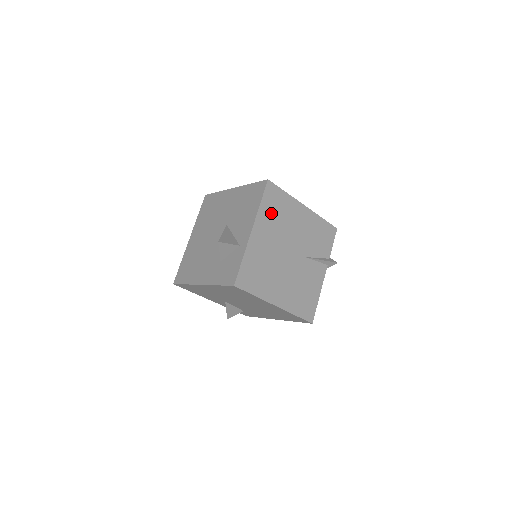
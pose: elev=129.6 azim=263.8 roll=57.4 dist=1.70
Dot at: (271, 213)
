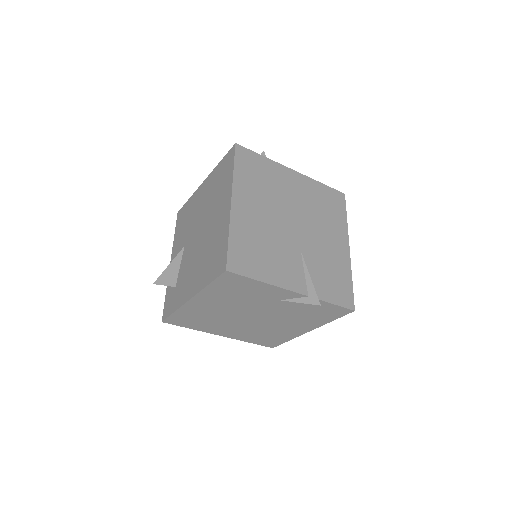
Dot at: (320, 197)
